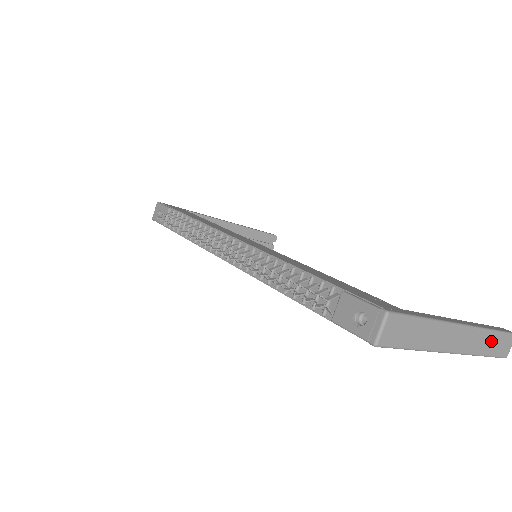
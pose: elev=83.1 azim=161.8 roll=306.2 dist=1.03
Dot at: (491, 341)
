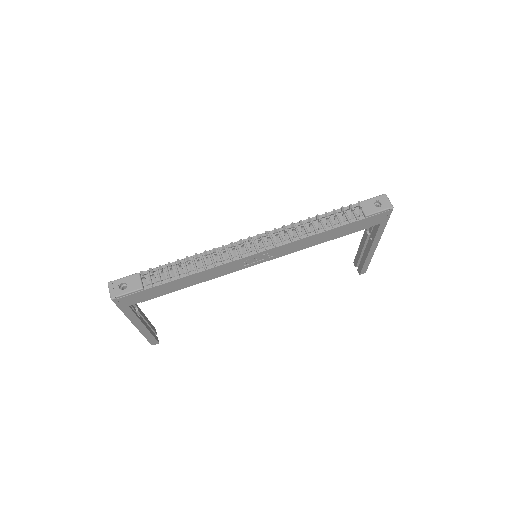
Dot at: occluded
